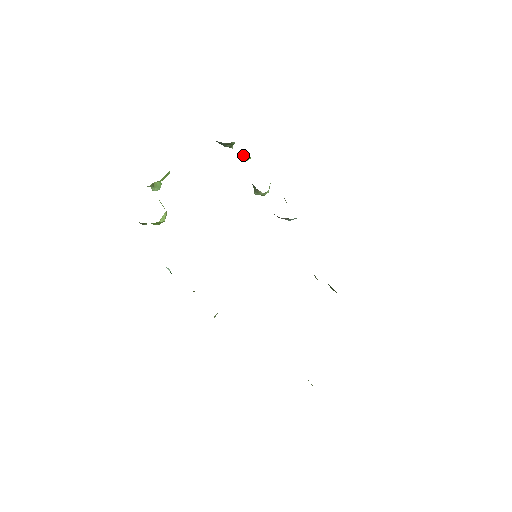
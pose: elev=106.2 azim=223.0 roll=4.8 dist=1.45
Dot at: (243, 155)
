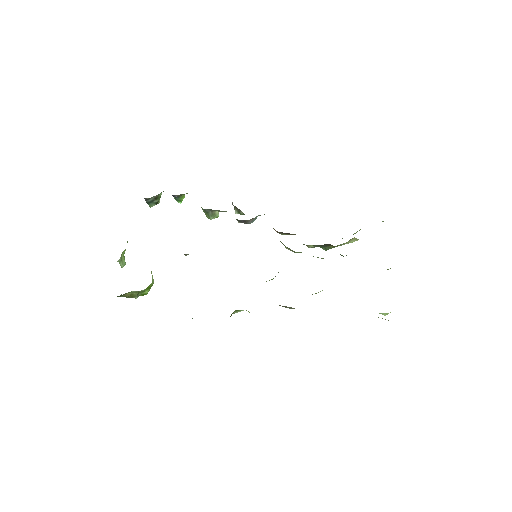
Dot at: (176, 199)
